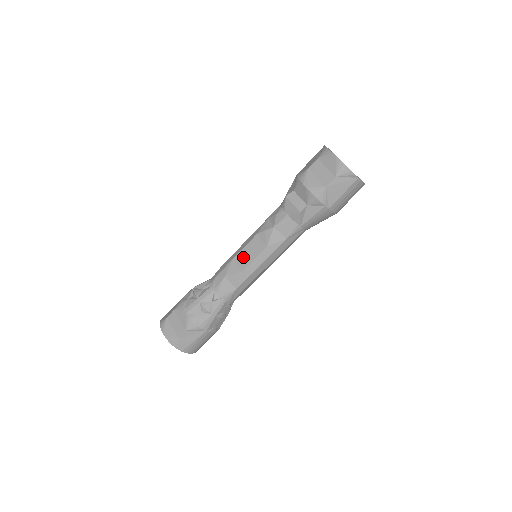
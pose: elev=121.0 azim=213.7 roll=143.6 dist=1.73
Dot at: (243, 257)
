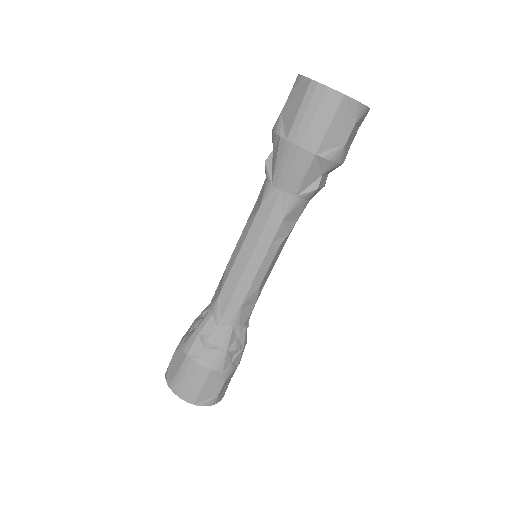
Dot at: occluded
